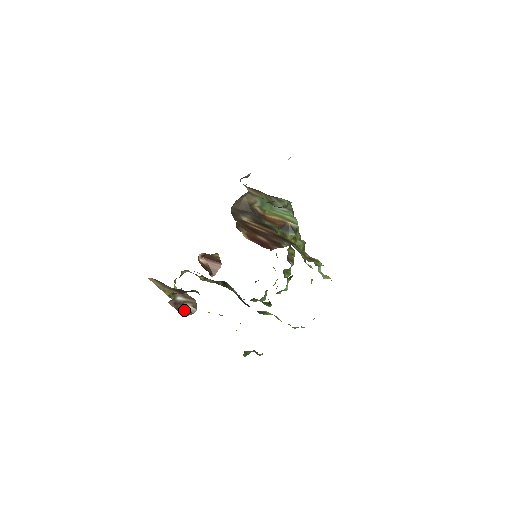
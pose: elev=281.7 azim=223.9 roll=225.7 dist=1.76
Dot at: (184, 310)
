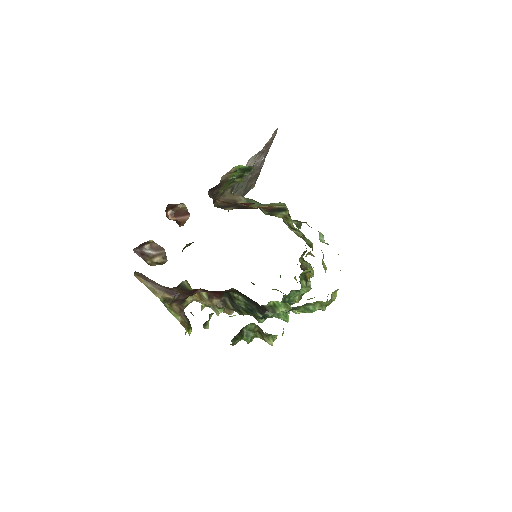
Dot at: (153, 263)
